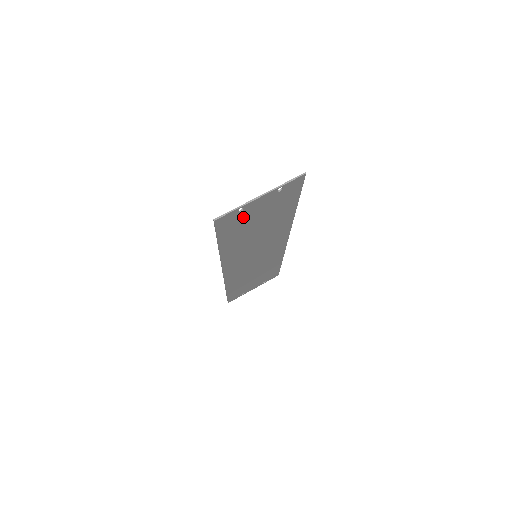
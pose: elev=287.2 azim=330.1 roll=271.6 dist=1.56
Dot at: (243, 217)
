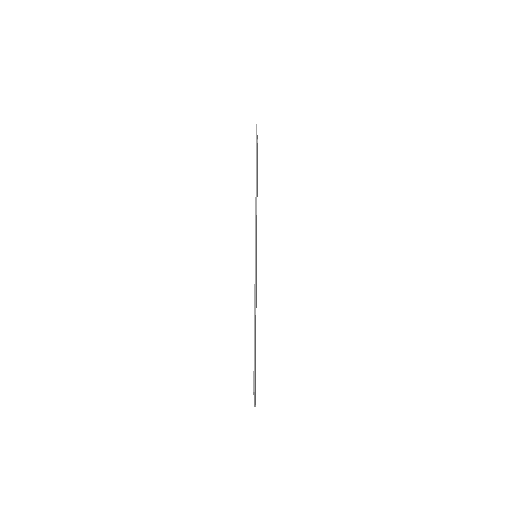
Dot at: occluded
